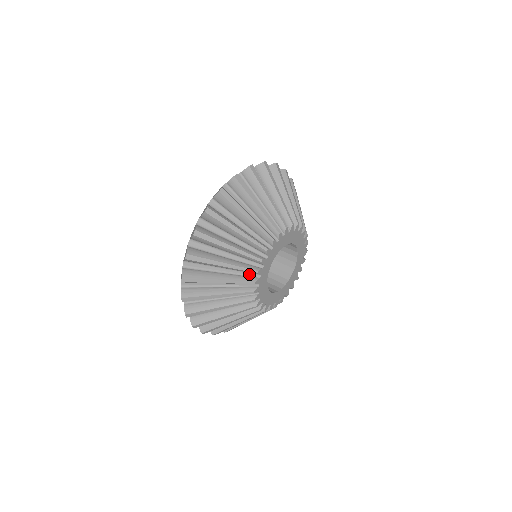
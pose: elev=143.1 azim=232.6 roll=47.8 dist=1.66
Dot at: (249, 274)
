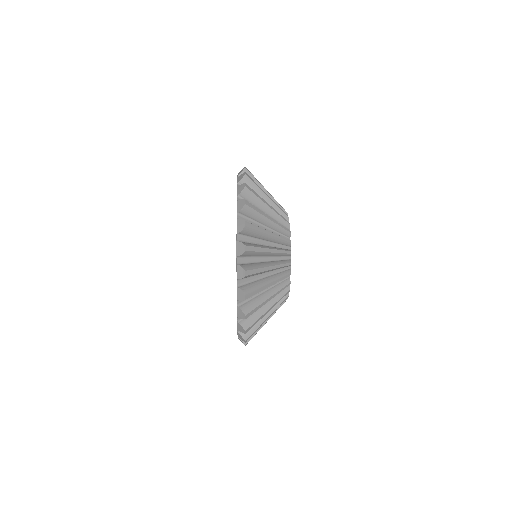
Dot at: (283, 258)
